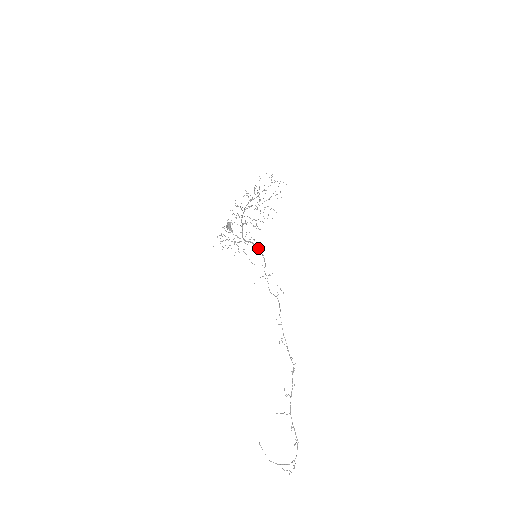
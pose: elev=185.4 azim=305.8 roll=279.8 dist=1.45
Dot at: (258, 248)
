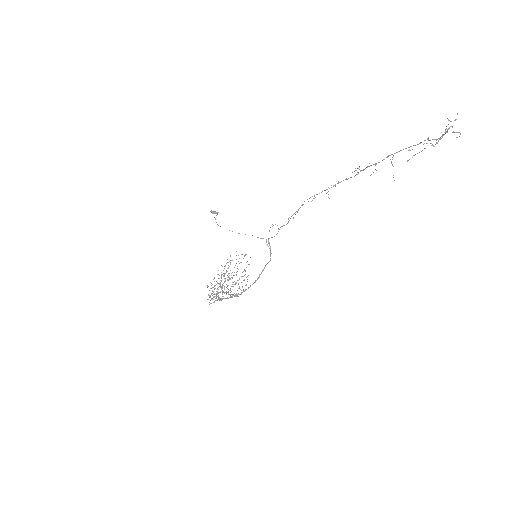
Dot at: (255, 280)
